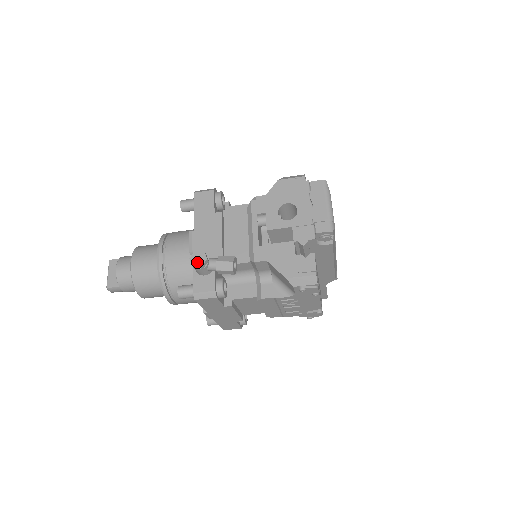
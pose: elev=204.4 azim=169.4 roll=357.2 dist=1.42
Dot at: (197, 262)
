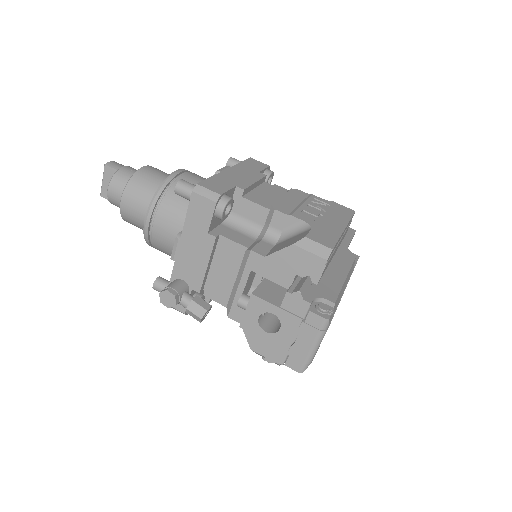
Dot at: (166, 302)
